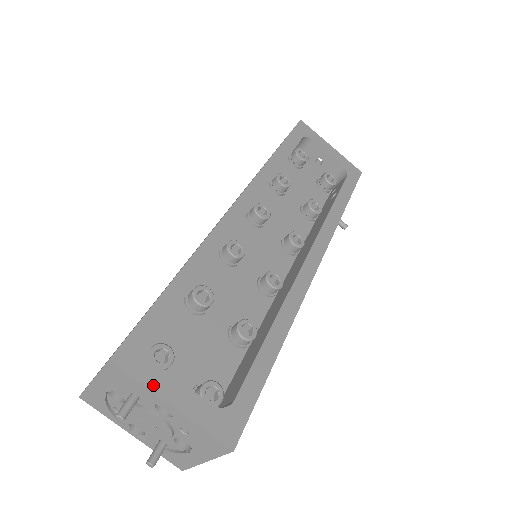
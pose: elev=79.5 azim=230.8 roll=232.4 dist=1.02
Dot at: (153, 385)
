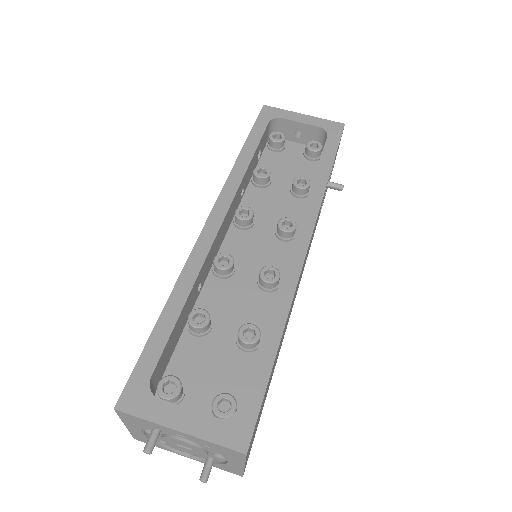
Dot at: (157, 418)
